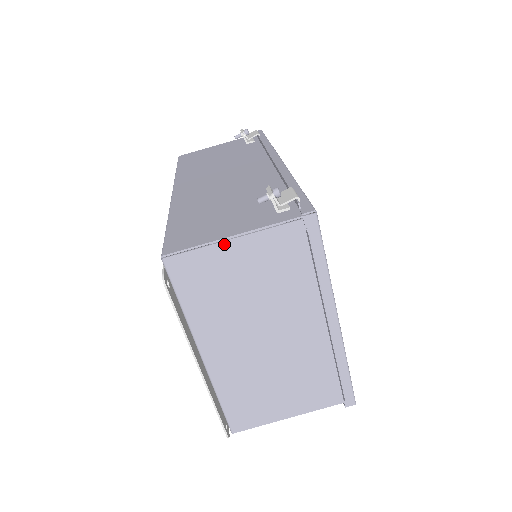
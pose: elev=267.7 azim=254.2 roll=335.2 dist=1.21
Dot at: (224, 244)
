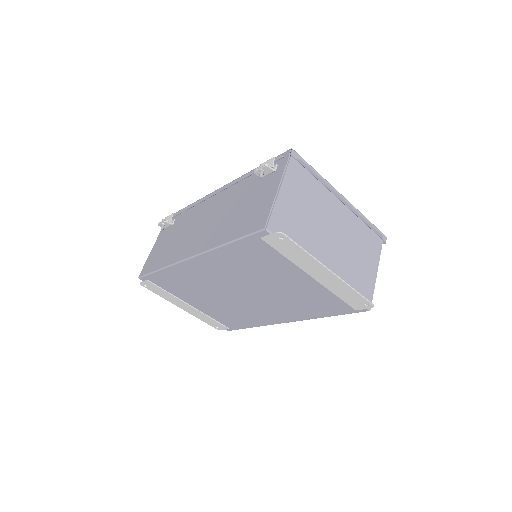
Dot at: (279, 197)
